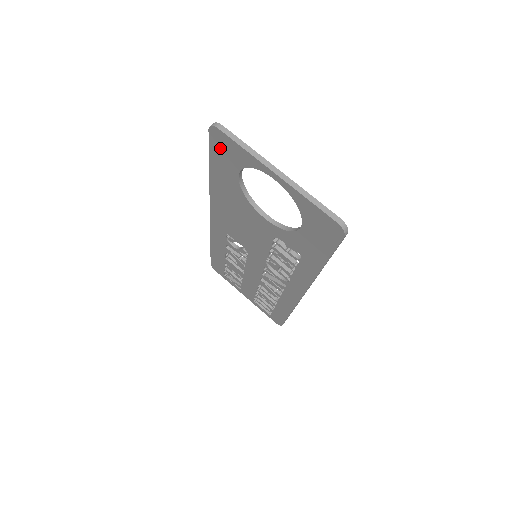
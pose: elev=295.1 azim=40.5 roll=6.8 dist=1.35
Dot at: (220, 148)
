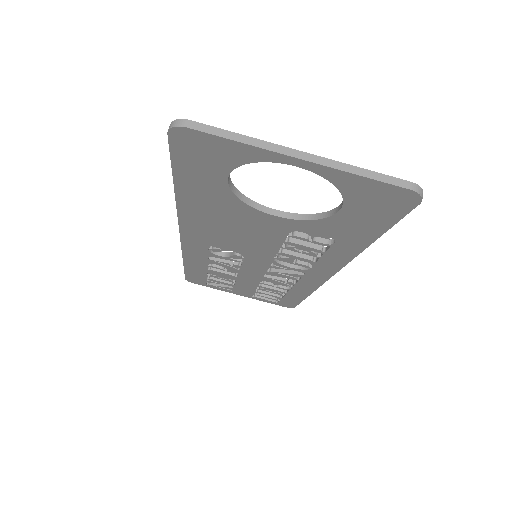
Dot at: (192, 153)
